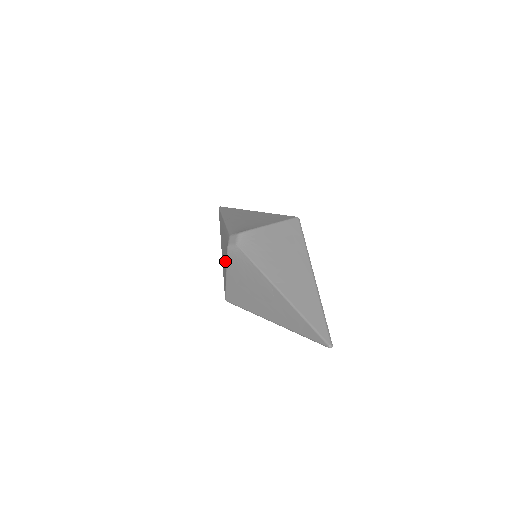
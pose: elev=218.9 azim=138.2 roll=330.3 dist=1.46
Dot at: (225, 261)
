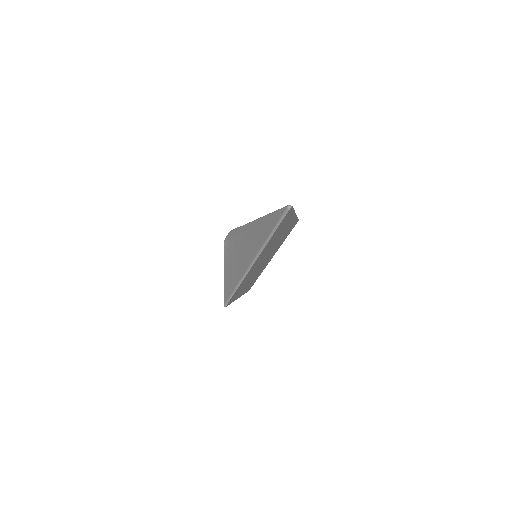
Dot at: occluded
